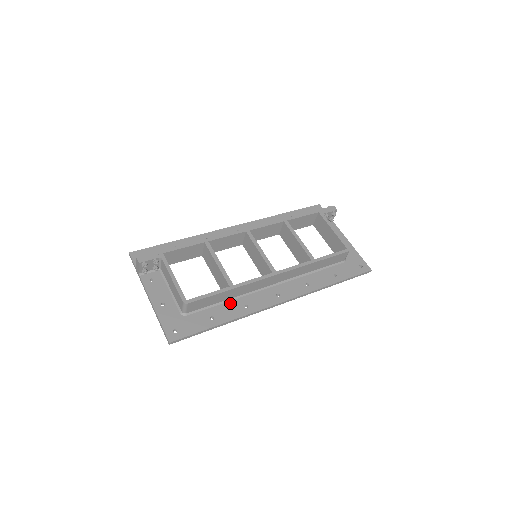
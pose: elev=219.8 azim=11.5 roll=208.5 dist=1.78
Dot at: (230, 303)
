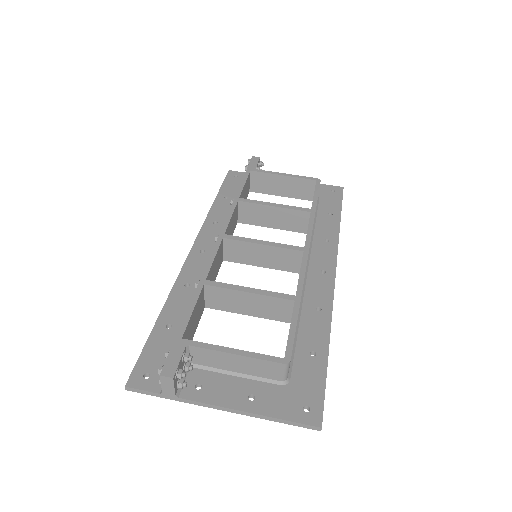
Dot at: (303, 322)
